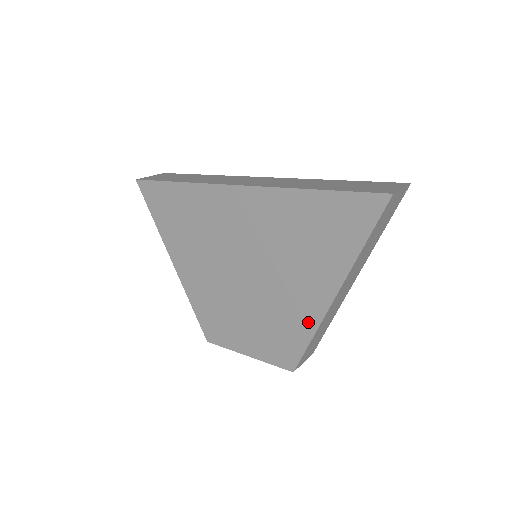
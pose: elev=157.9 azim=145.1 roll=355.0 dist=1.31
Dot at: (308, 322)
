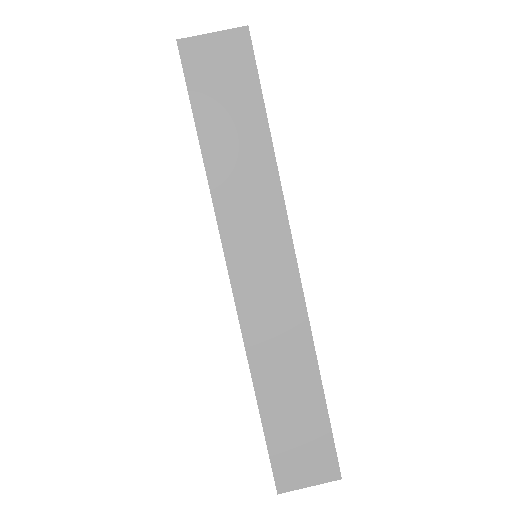
Dot at: occluded
